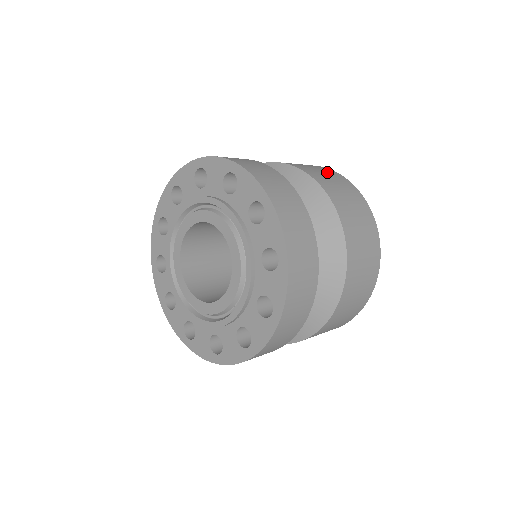
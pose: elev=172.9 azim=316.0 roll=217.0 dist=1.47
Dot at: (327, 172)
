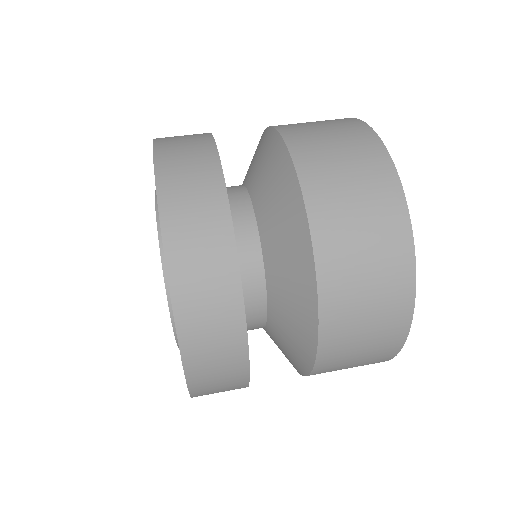
Dot at: (380, 331)
